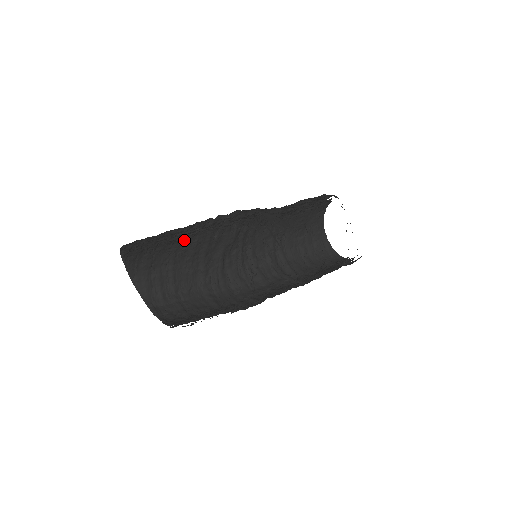
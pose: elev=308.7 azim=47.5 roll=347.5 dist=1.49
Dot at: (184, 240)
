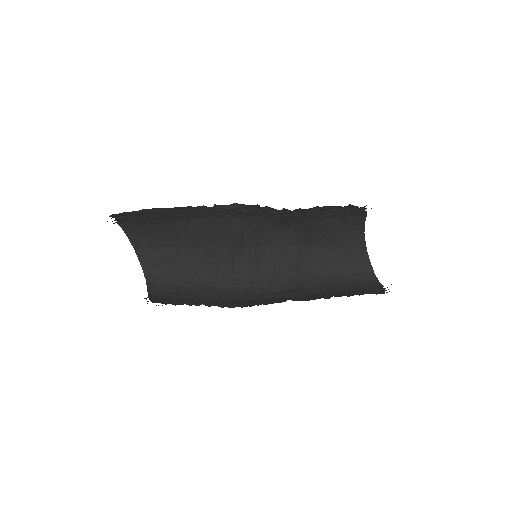
Dot at: (180, 223)
